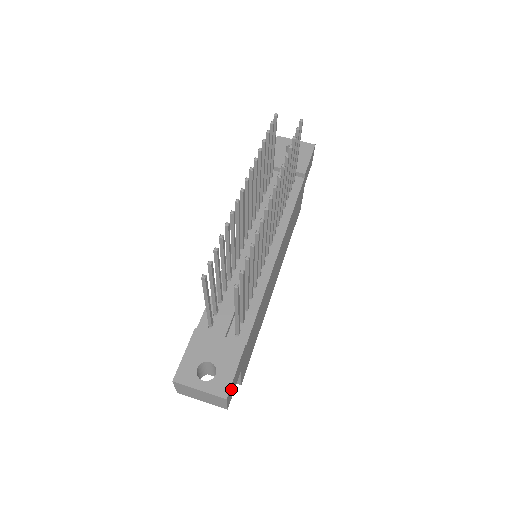
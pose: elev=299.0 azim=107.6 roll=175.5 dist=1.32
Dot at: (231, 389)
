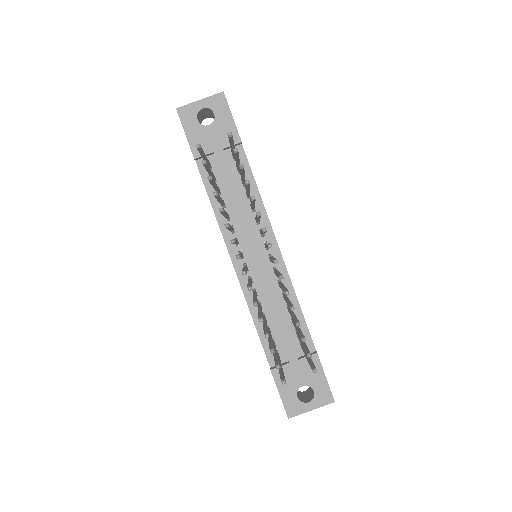
Dot at: occluded
